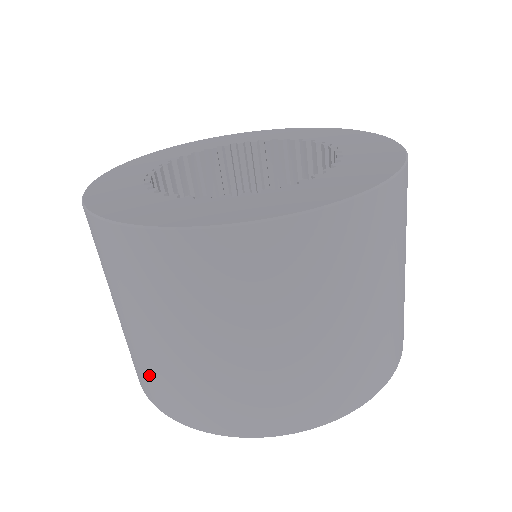
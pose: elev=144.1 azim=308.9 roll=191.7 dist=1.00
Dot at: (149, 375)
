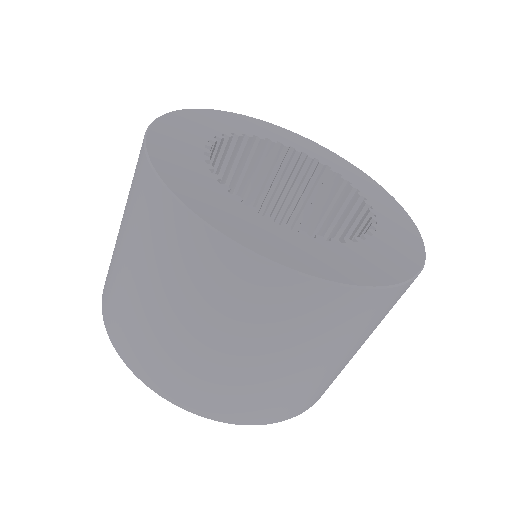
Dot at: (269, 401)
